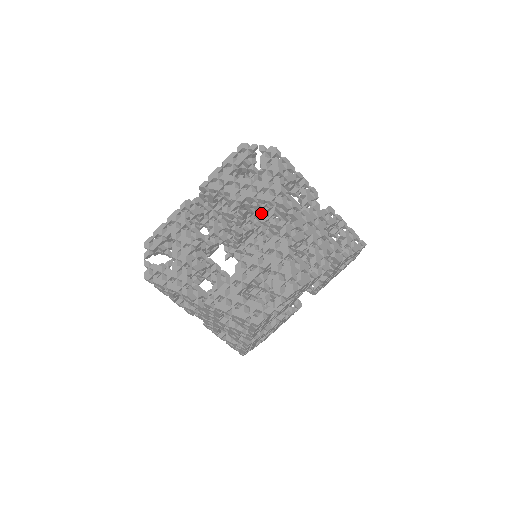
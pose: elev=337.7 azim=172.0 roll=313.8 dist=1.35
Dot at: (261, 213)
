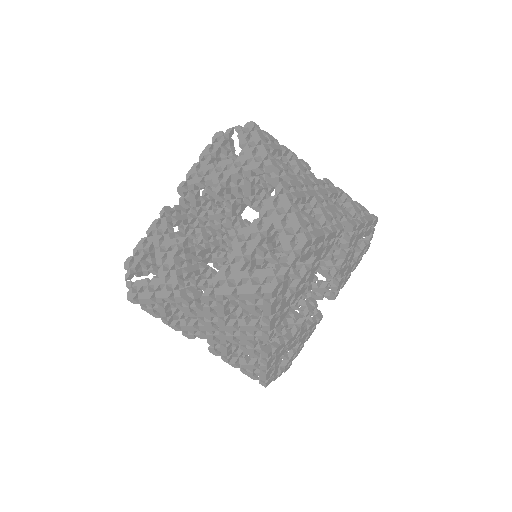
Dot at: (251, 194)
